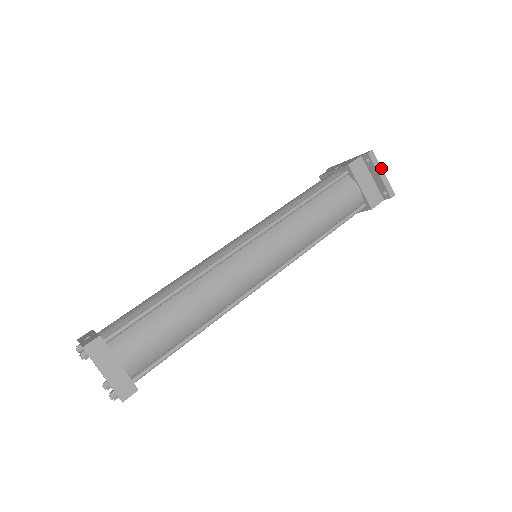
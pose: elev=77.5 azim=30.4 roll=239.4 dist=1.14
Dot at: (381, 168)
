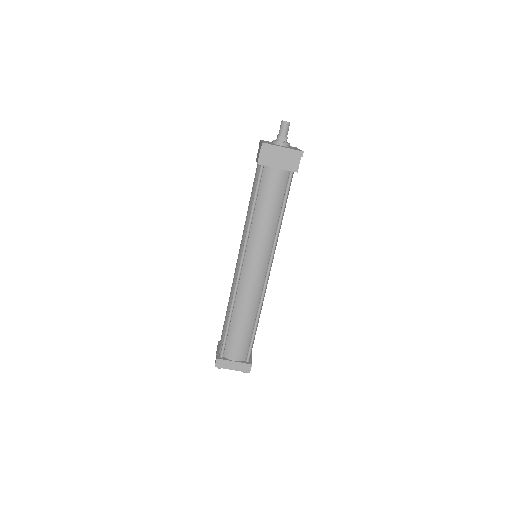
Dot at: (278, 147)
